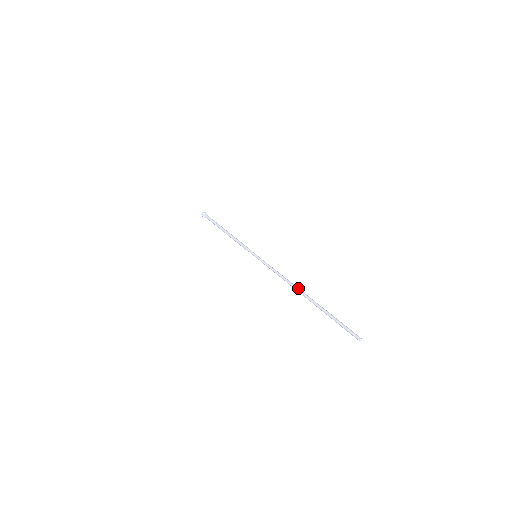
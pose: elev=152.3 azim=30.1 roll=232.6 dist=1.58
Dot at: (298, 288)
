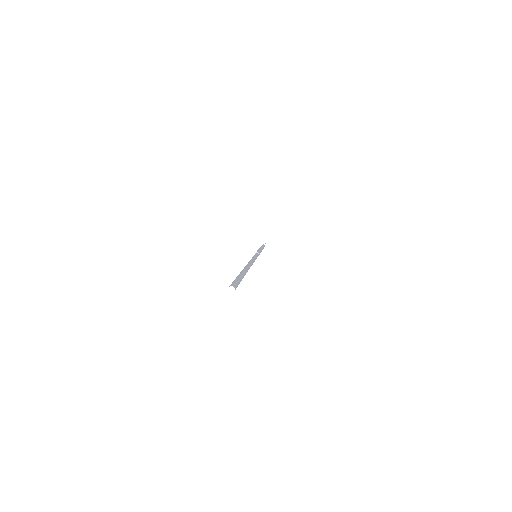
Dot at: (250, 264)
